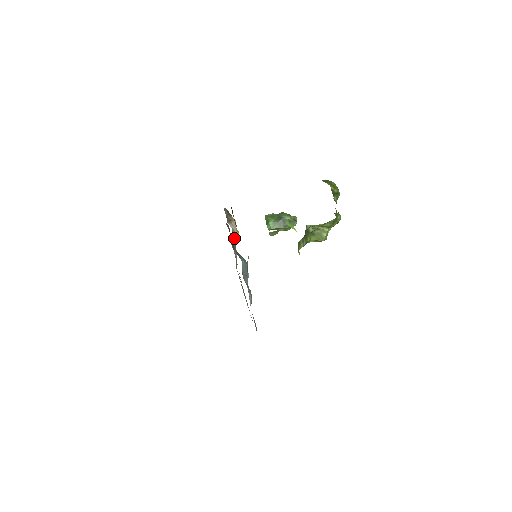
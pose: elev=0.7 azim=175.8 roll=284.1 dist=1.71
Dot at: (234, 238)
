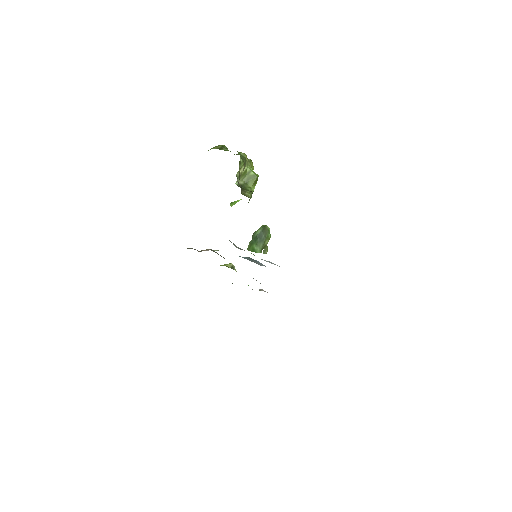
Dot at: occluded
